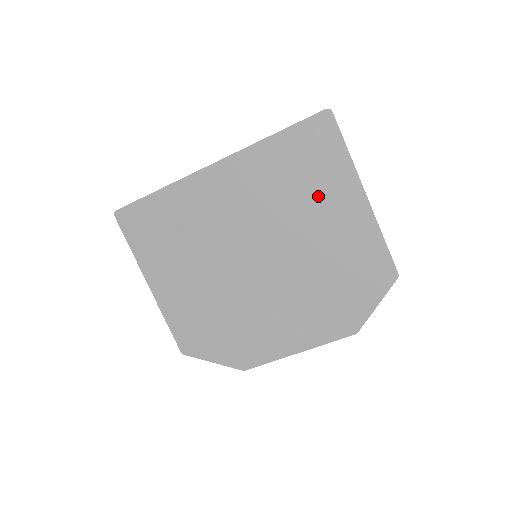
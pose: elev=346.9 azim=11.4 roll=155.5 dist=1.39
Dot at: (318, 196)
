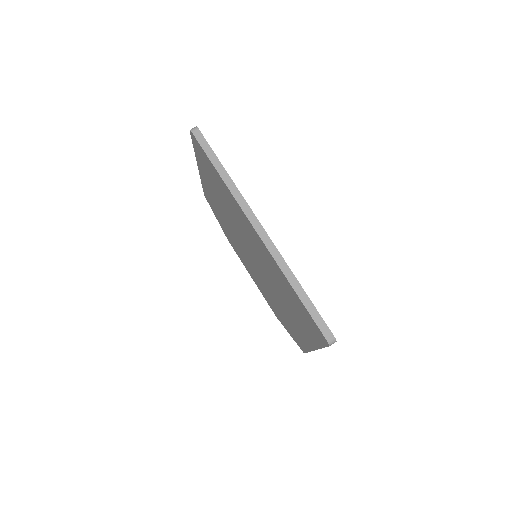
Dot at: (295, 315)
